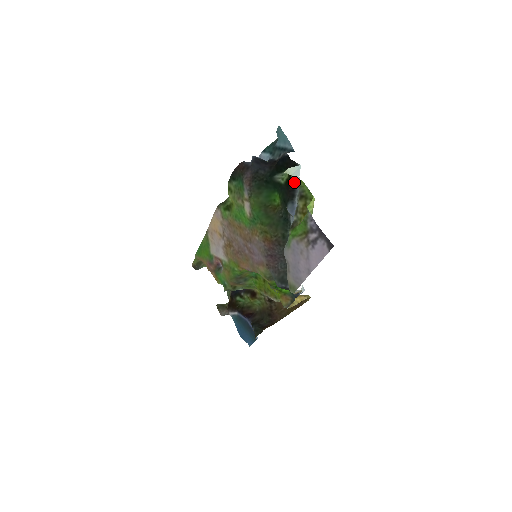
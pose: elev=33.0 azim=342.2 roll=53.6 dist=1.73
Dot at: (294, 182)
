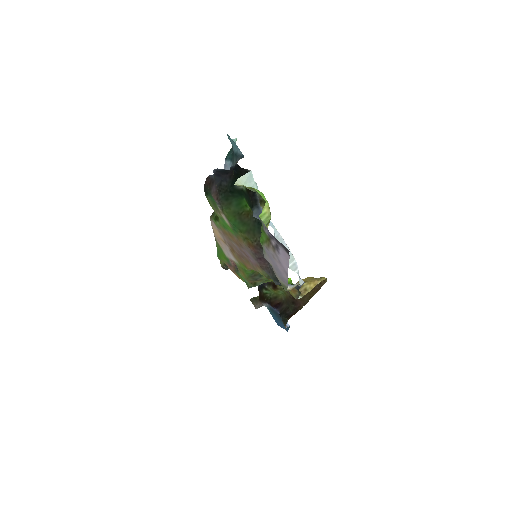
Dot at: (249, 189)
